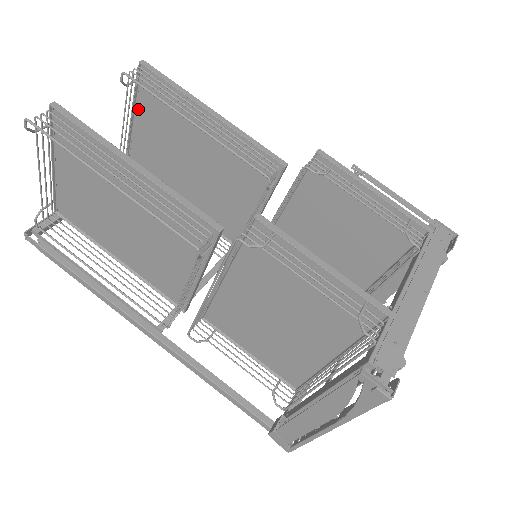
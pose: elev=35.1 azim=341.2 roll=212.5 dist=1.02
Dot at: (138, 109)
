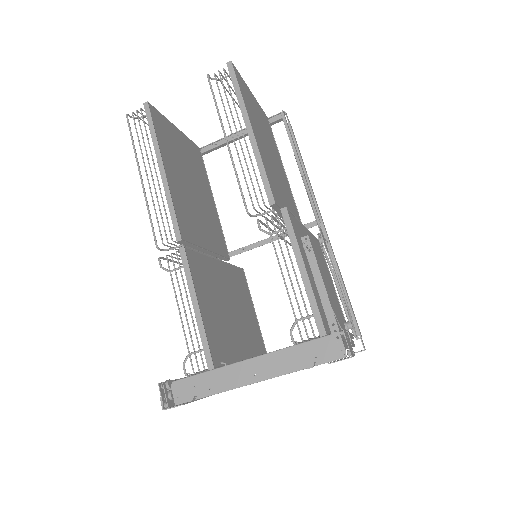
Dot at: occluded
